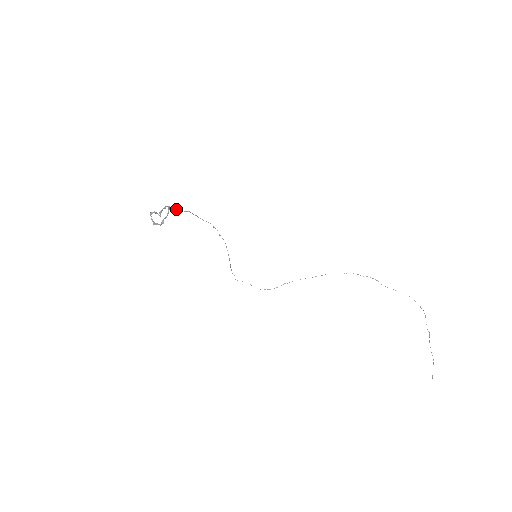
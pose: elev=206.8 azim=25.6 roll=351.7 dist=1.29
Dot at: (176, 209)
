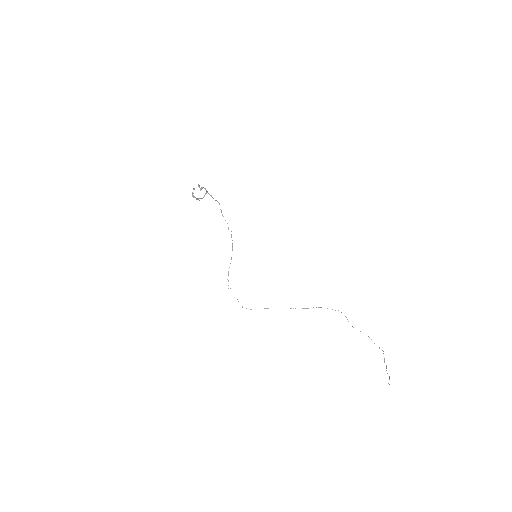
Dot at: (211, 196)
